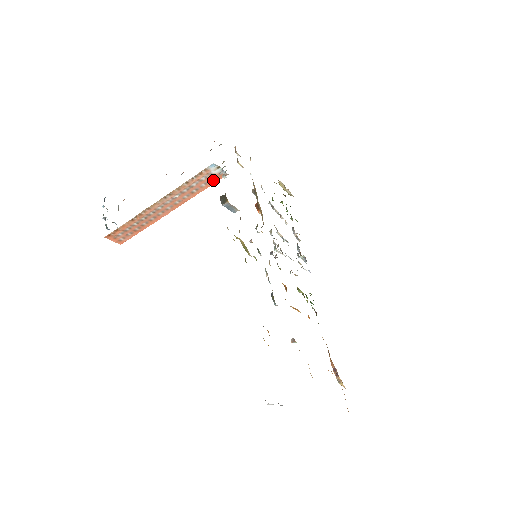
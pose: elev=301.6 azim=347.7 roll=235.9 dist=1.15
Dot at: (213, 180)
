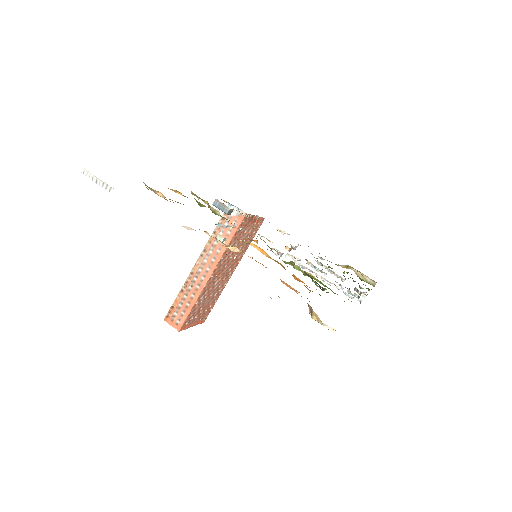
Dot at: occluded
